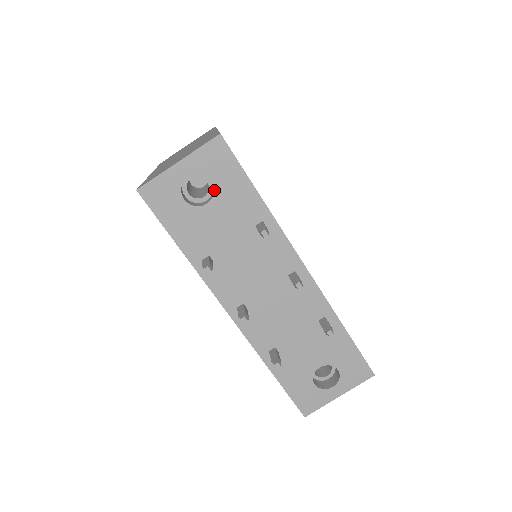
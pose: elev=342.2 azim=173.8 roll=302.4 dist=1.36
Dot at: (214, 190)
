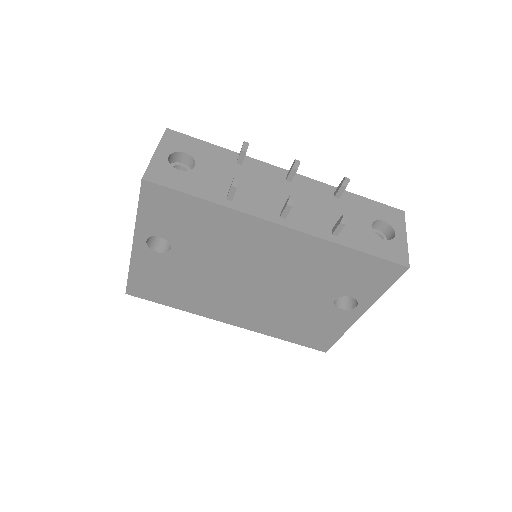
Dot at: (192, 156)
